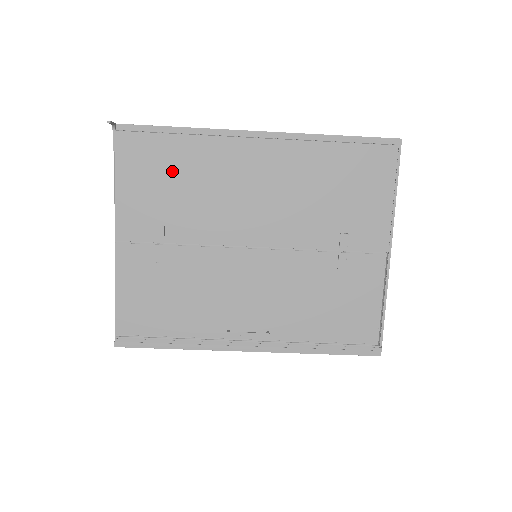
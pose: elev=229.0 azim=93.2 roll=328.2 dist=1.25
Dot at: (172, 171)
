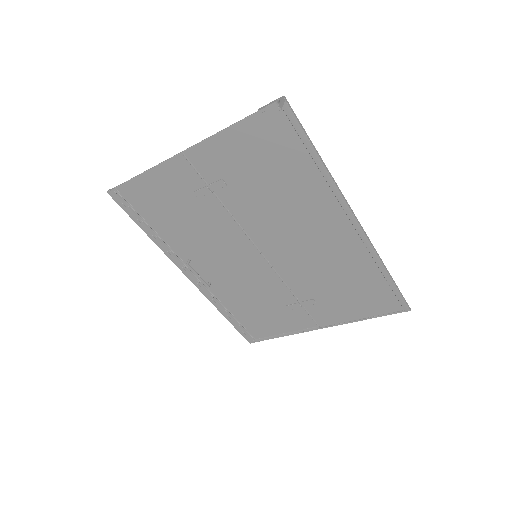
Dot at: (277, 170)
